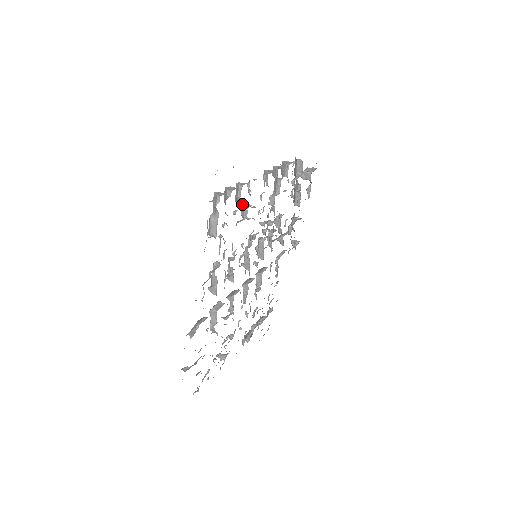
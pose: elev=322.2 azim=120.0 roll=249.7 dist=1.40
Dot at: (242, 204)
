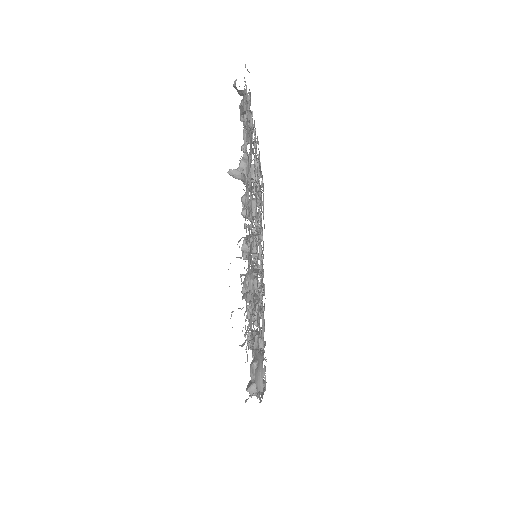
Dot at: occluded
